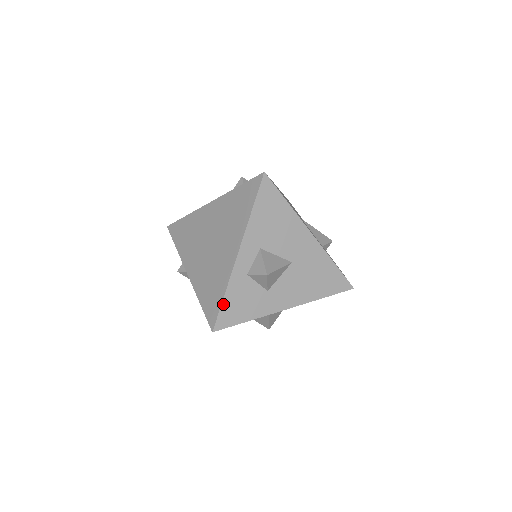
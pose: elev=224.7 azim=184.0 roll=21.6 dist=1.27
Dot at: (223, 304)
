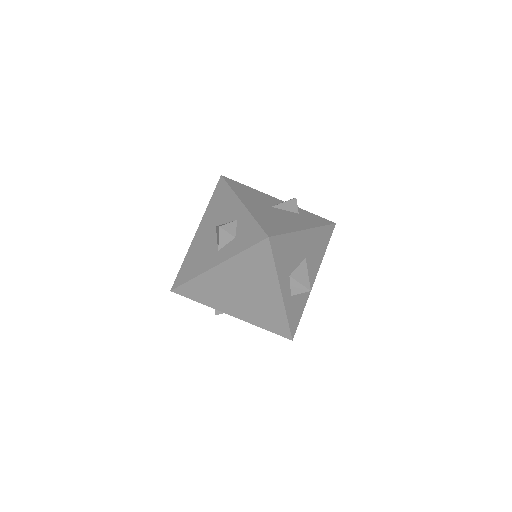
Dot at: (289, 324)
